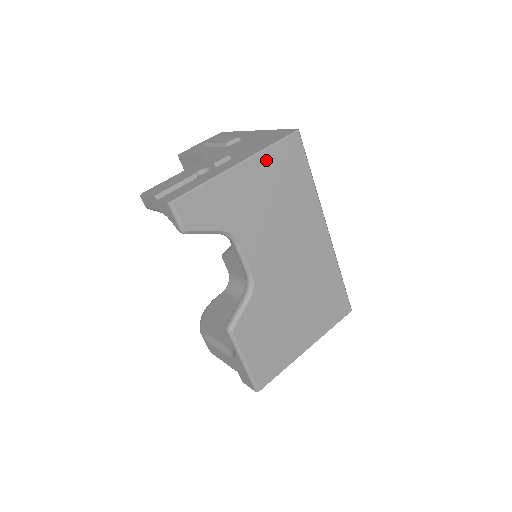
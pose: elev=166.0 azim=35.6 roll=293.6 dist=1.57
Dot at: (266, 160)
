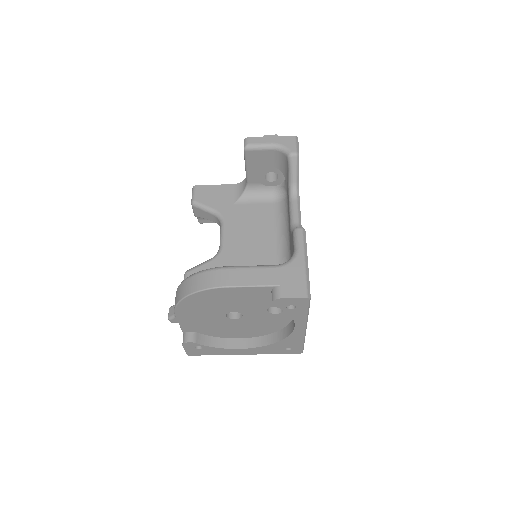
Dot at: occluded
